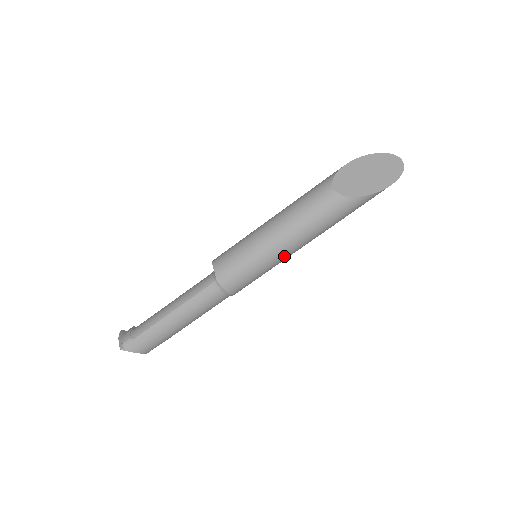
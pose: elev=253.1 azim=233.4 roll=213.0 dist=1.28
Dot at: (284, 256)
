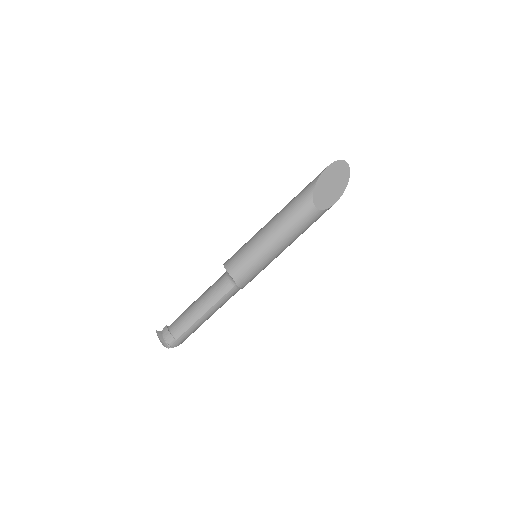
Dot at: (279, 254)
